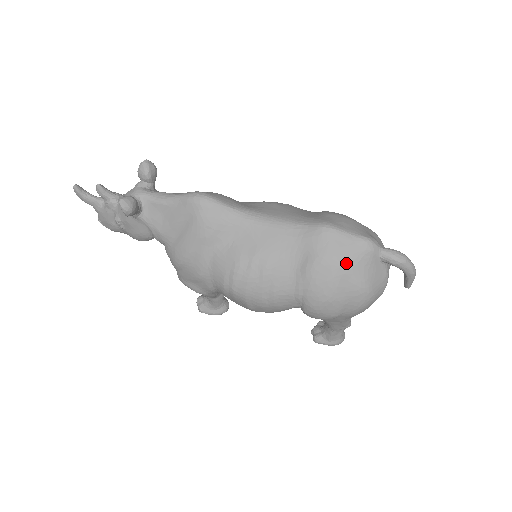
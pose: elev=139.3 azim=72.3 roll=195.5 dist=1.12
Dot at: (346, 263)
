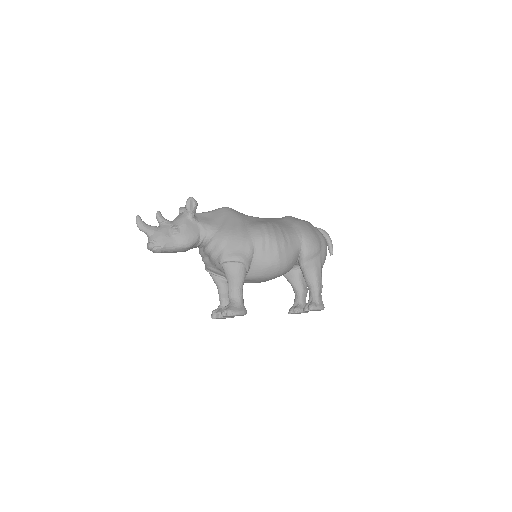
Dot at: occluded
